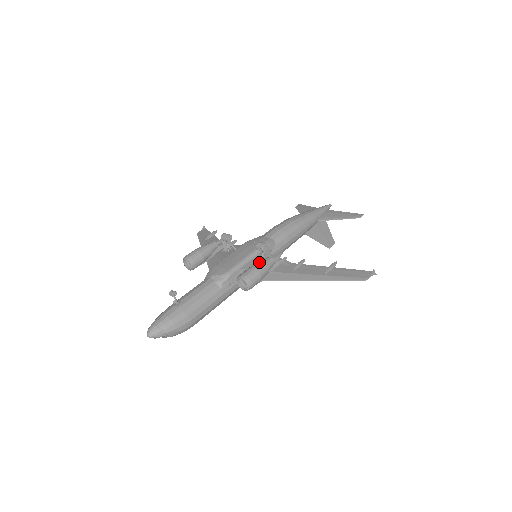
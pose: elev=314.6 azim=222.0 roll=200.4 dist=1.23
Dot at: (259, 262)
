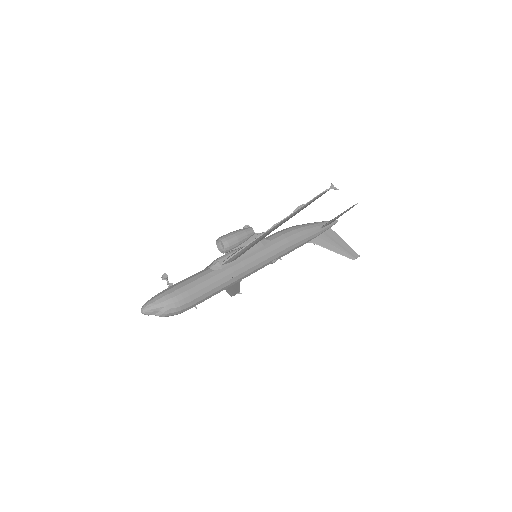
Dot at: occluded
